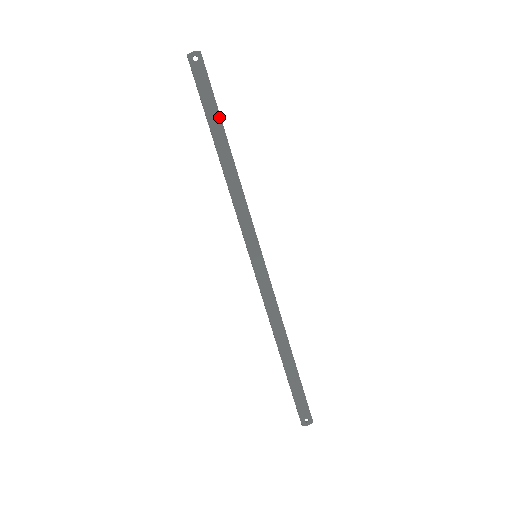
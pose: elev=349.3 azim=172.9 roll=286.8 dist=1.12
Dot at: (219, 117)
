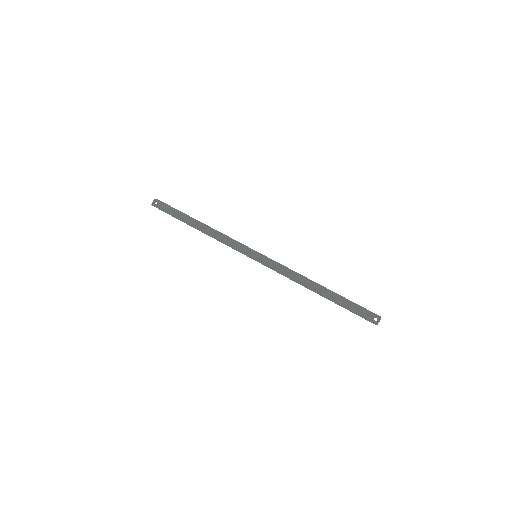
Dot at: (184, 214)
